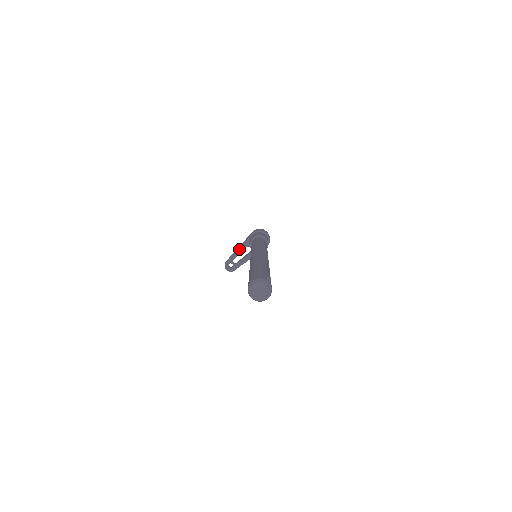
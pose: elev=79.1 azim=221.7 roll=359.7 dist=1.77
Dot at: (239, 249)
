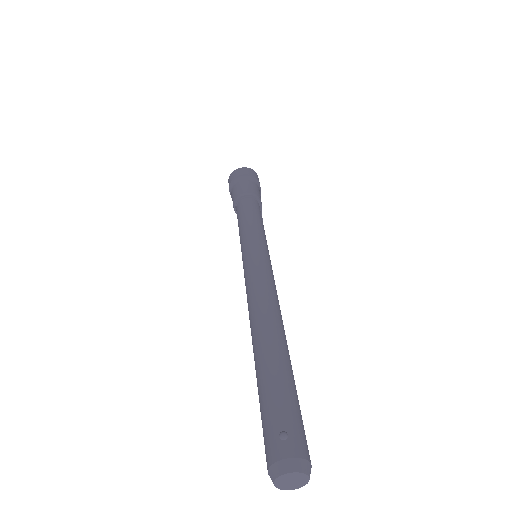
Dot at: occluded
